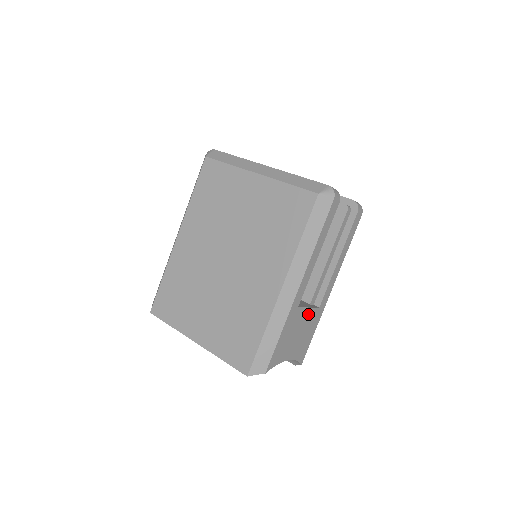
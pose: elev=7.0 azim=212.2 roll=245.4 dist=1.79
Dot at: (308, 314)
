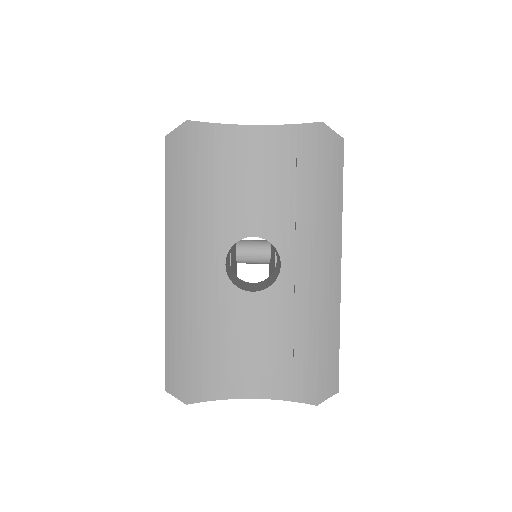
Dot at: occluded
